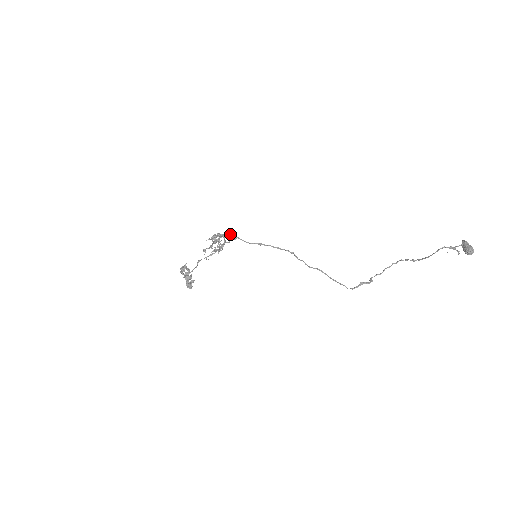
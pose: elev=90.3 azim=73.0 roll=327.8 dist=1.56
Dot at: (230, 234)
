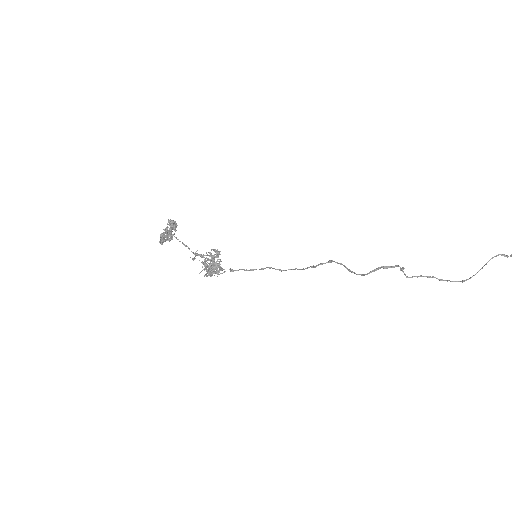
Dot at: (230, 269)
